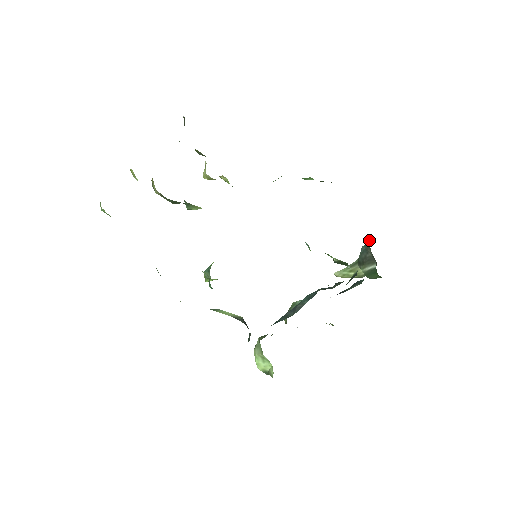
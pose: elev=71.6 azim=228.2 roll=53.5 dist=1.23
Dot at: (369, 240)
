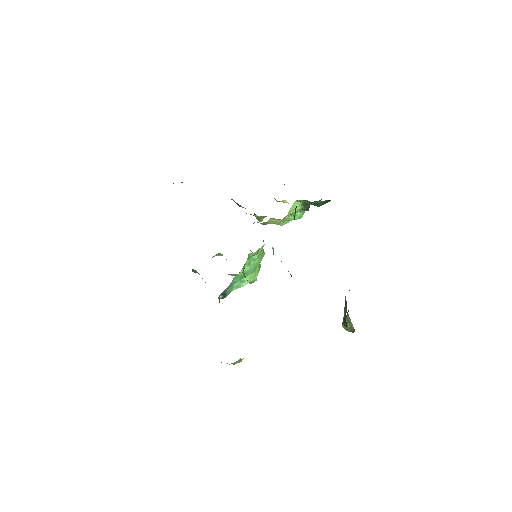
Dot at: occluded
